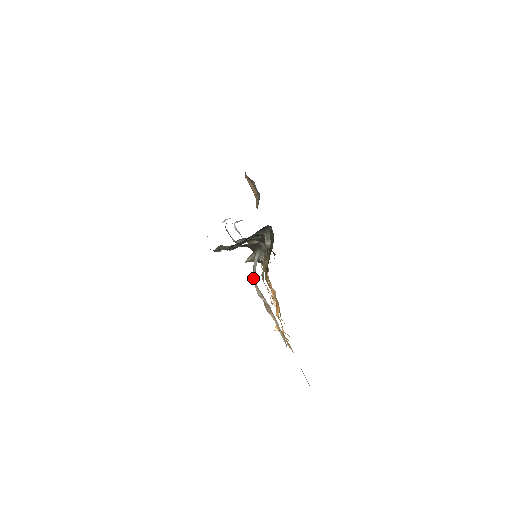
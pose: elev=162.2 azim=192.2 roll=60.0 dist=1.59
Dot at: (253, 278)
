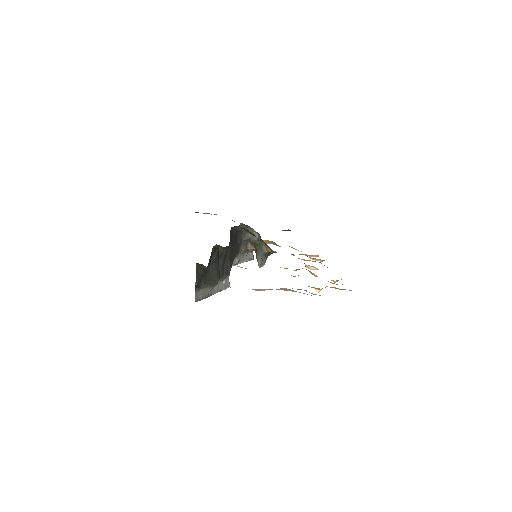
Dot at: occluded
